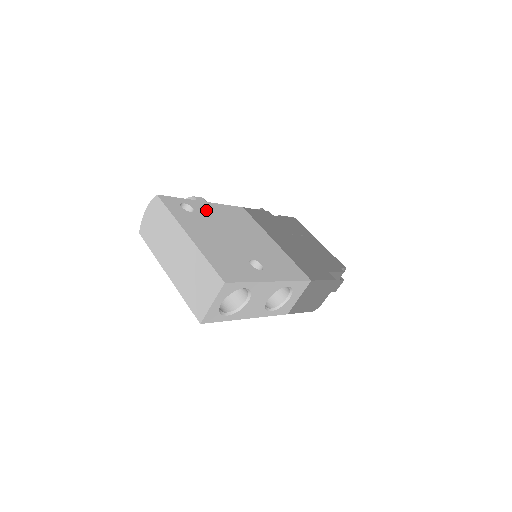
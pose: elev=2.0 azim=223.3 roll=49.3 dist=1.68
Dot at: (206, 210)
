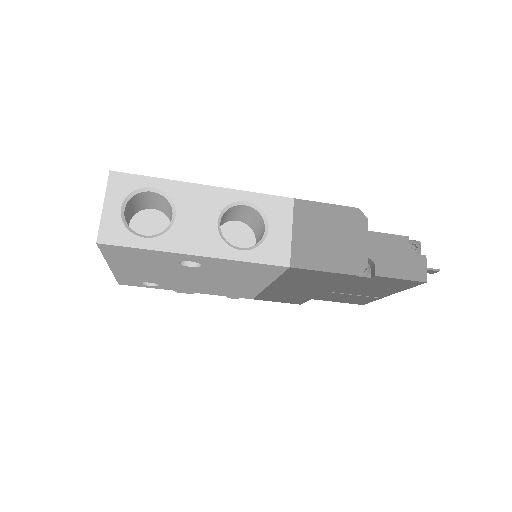
Dot at: occluded
